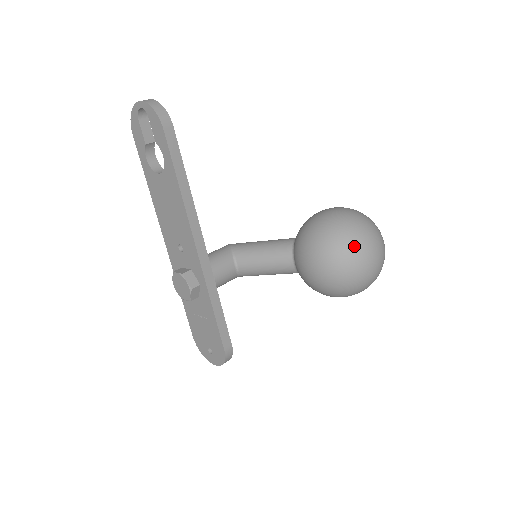
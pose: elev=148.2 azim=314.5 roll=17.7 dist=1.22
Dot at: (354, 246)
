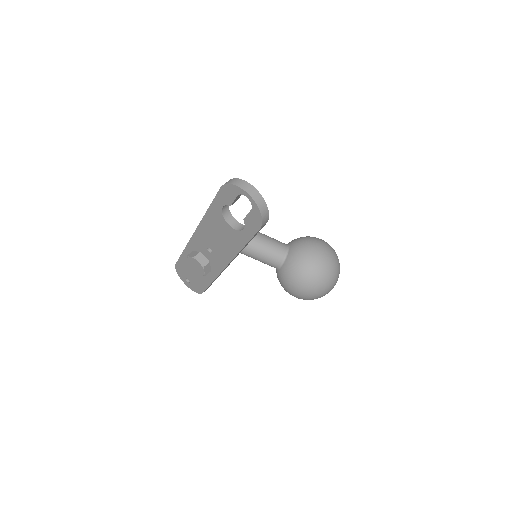
Dot at: (323, 292)
